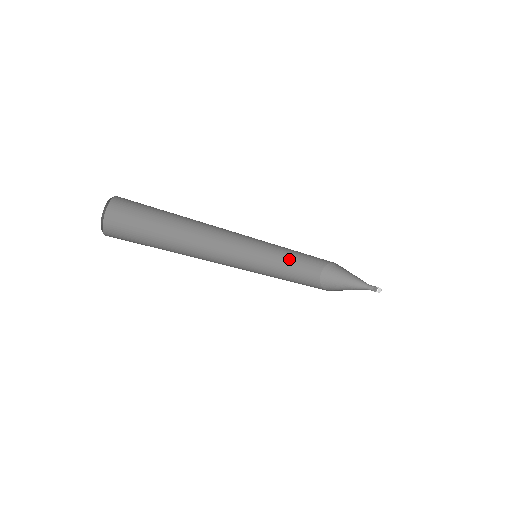
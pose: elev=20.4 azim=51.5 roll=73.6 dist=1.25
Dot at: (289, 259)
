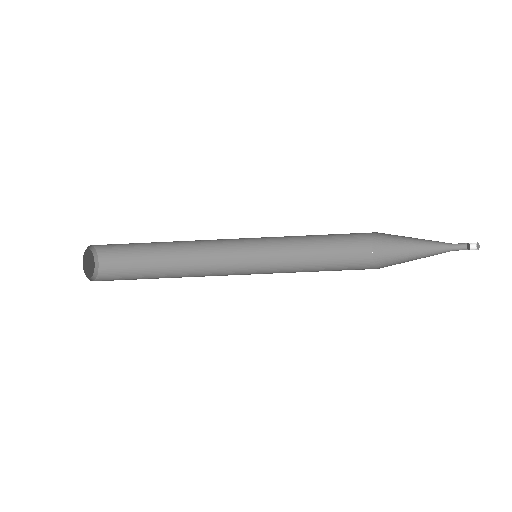
Dot at: (315, 245)
